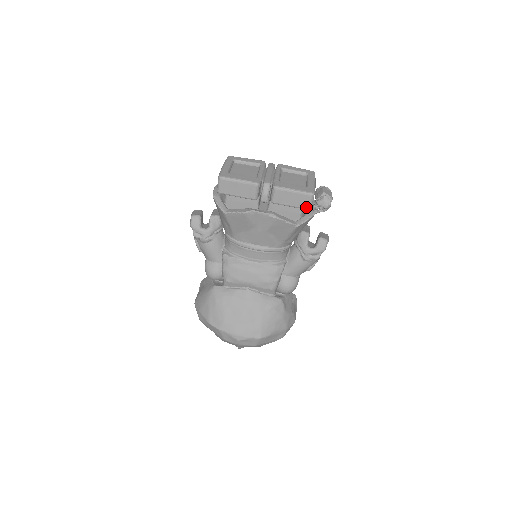
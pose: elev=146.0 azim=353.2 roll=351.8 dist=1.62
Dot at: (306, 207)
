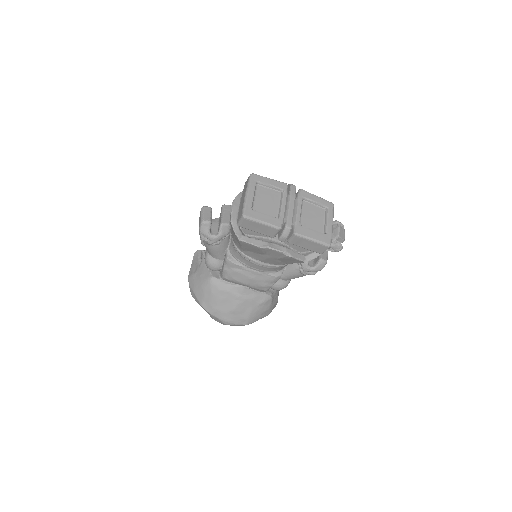
Dot at: (319, 252)
